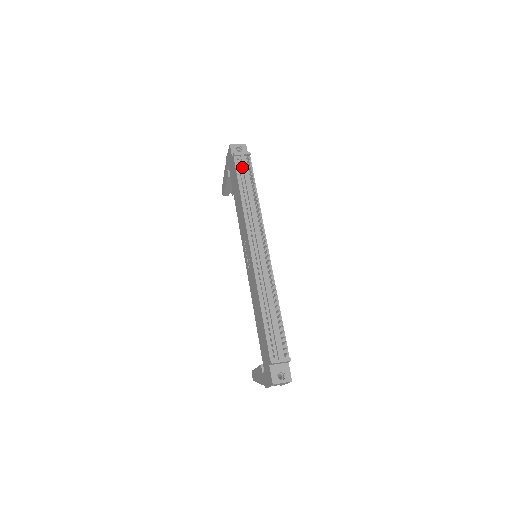
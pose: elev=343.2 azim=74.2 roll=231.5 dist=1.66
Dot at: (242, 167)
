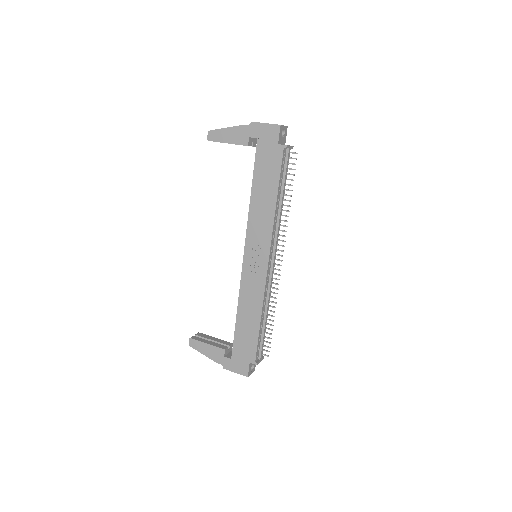
Dot at: (285, 163)
